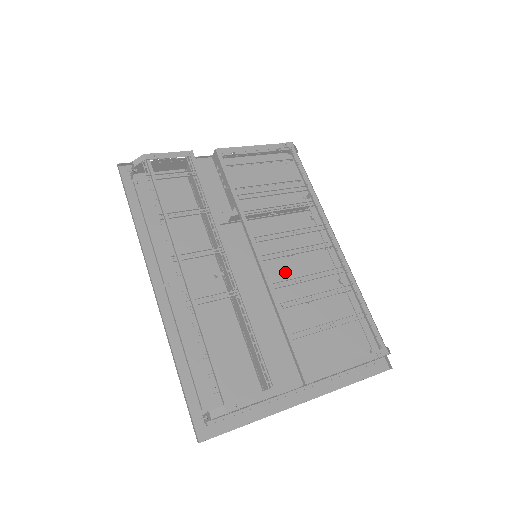
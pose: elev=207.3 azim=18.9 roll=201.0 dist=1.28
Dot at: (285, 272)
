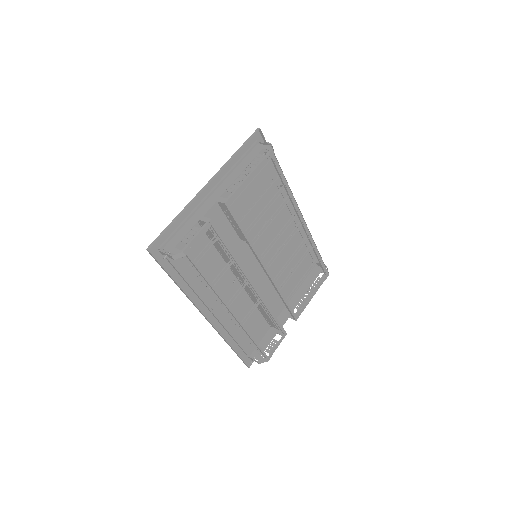
Dot at: occluded
